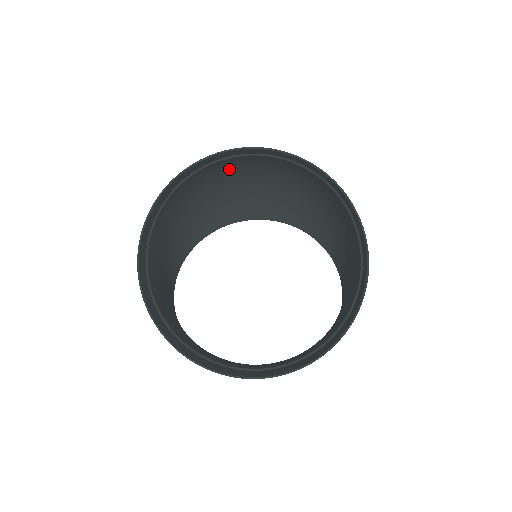
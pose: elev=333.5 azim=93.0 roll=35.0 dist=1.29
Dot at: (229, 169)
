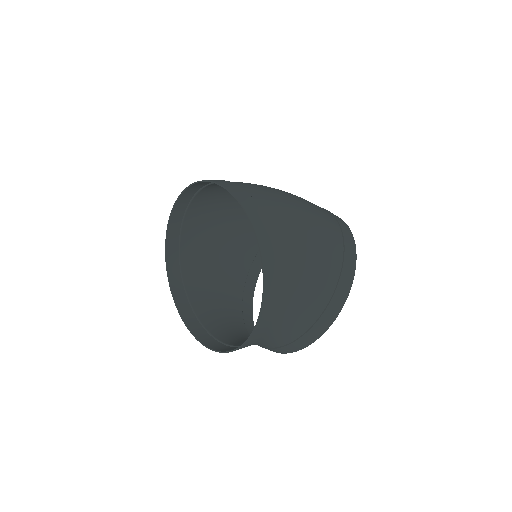
Dot at: (219, 198)
